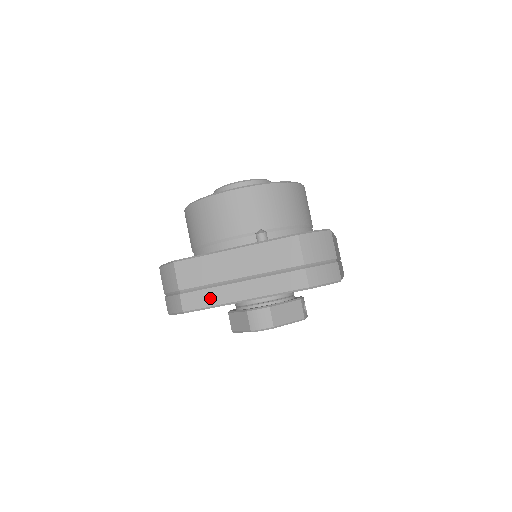
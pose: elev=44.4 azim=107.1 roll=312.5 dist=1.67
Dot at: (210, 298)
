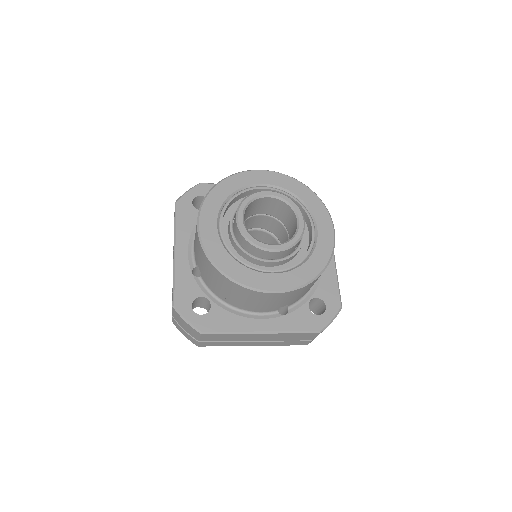
Dot at: (226, 344)
